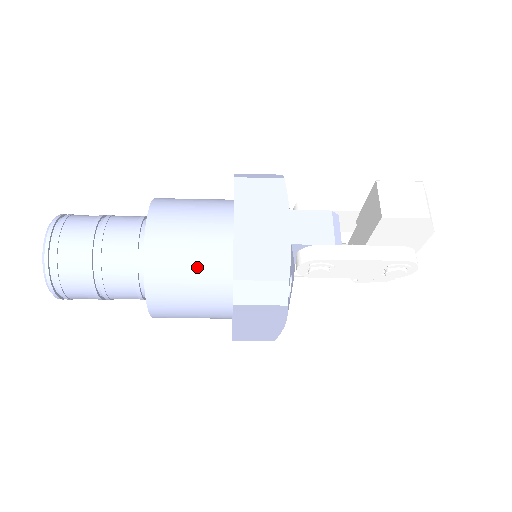
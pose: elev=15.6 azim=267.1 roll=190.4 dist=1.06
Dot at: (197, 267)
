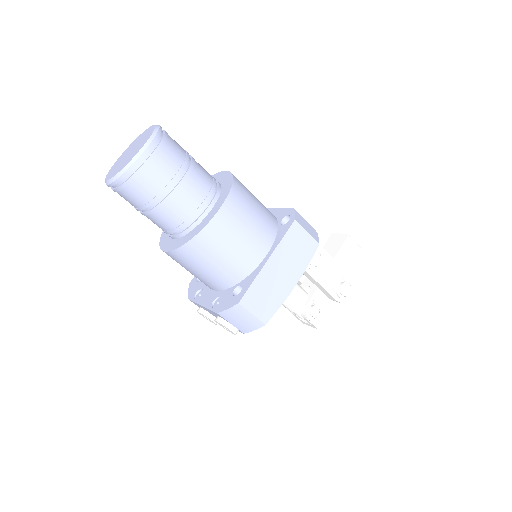
Dot at: (260, 202)
